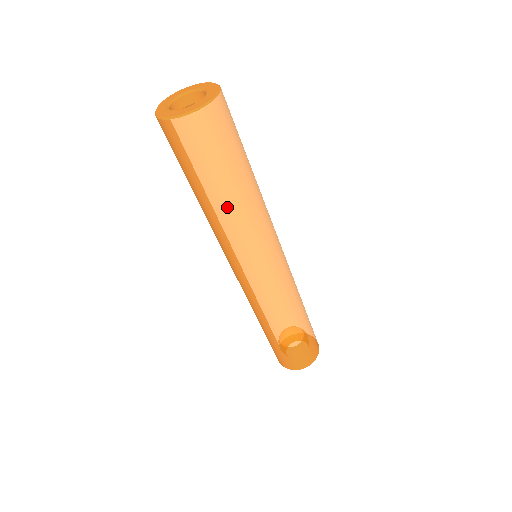
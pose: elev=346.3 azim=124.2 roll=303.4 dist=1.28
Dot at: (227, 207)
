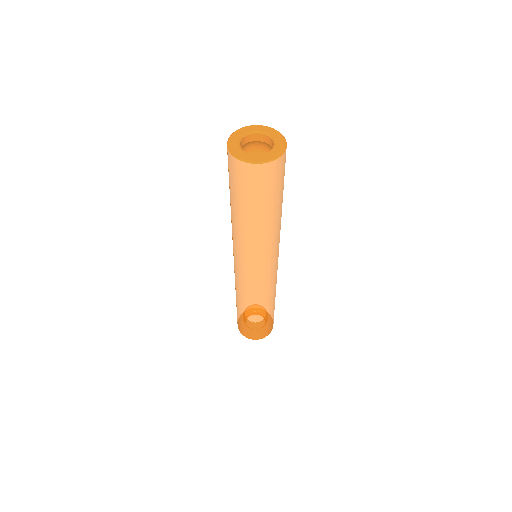
Dot at: (270, 225)
